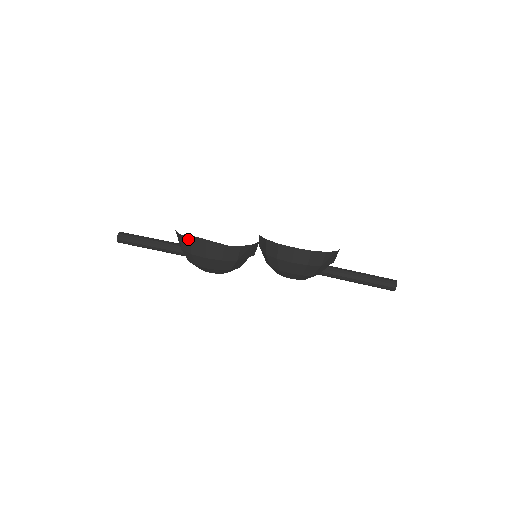
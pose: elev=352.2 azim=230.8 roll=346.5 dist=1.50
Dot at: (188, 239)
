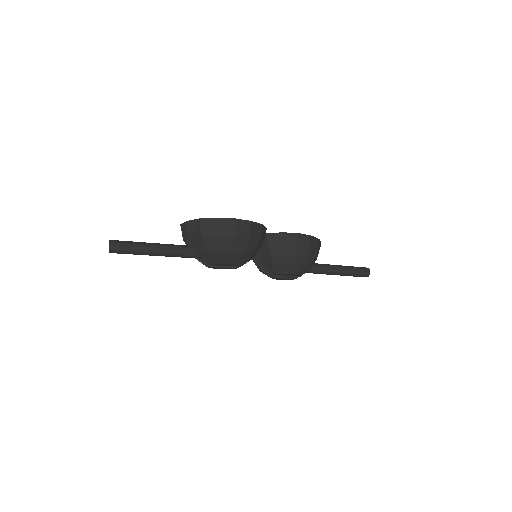
Dot at: (213, 219)
